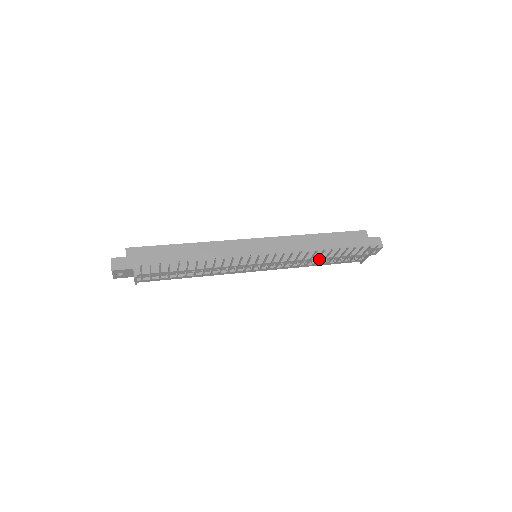
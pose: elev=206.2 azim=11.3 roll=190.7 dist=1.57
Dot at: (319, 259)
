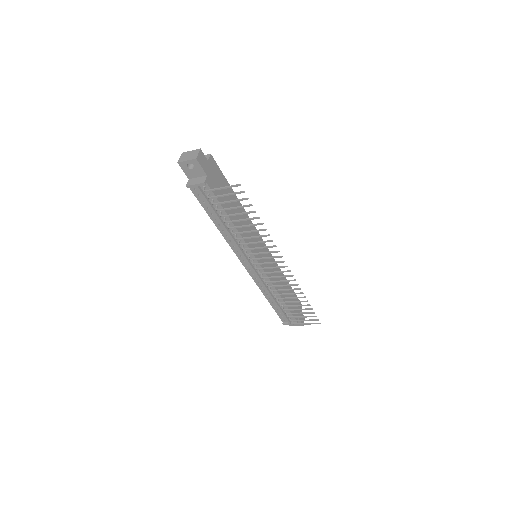
Dot at: occluded
